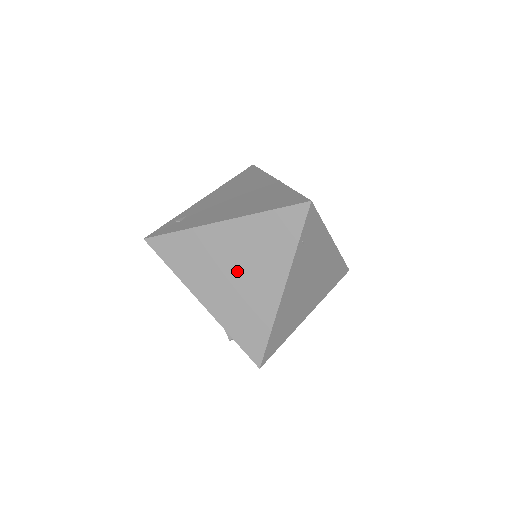
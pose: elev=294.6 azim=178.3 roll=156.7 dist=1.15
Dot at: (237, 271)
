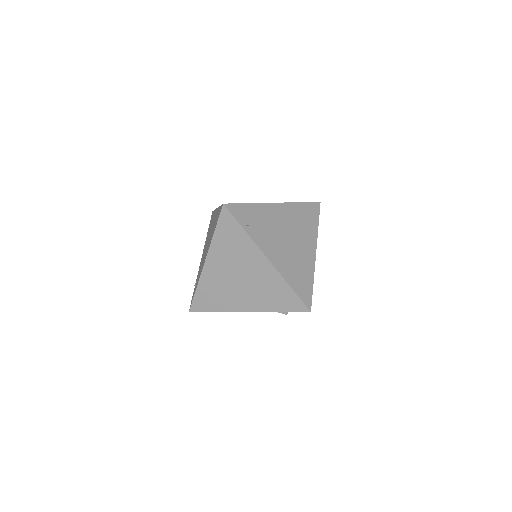
Dot at: (239, 277)
